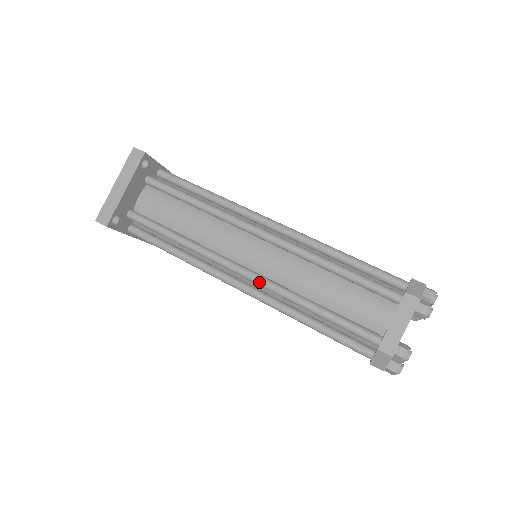
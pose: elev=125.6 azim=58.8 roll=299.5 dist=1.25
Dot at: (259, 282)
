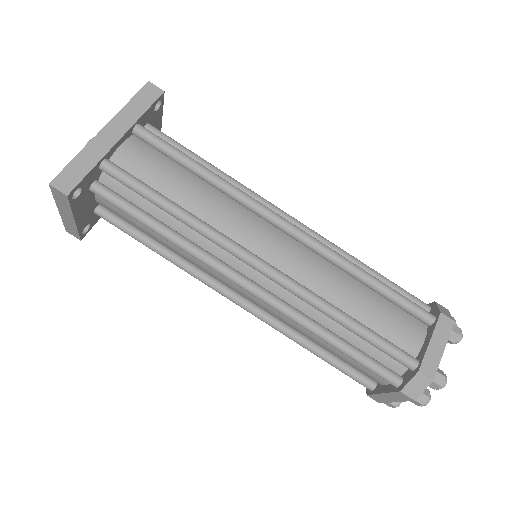
Dot at: occluded
